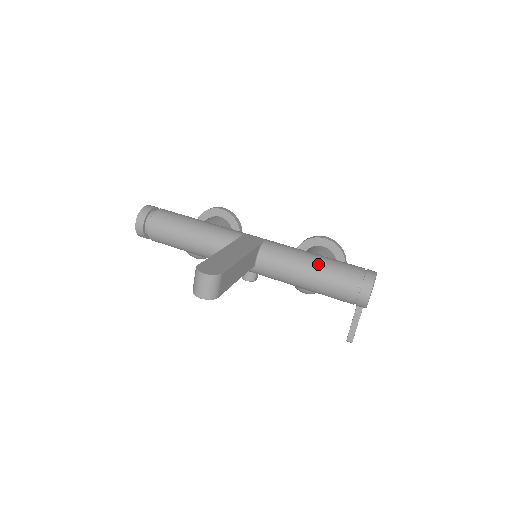
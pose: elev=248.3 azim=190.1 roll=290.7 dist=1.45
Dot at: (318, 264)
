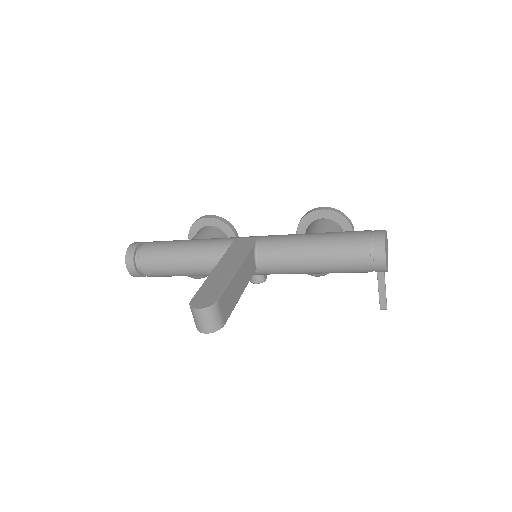
Dot at: (320, 245)
